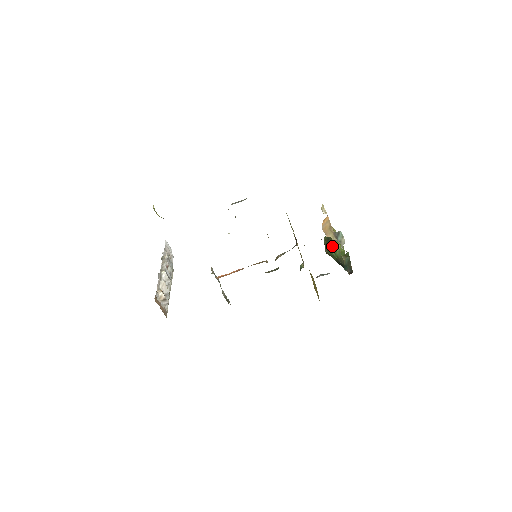
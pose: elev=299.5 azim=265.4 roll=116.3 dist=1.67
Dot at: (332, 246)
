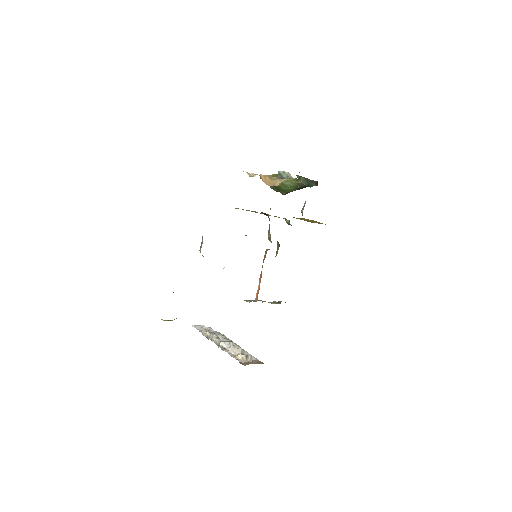
Dot at: (283, 186)
